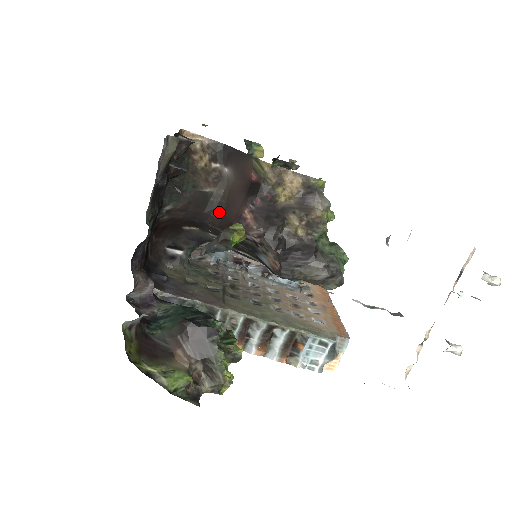
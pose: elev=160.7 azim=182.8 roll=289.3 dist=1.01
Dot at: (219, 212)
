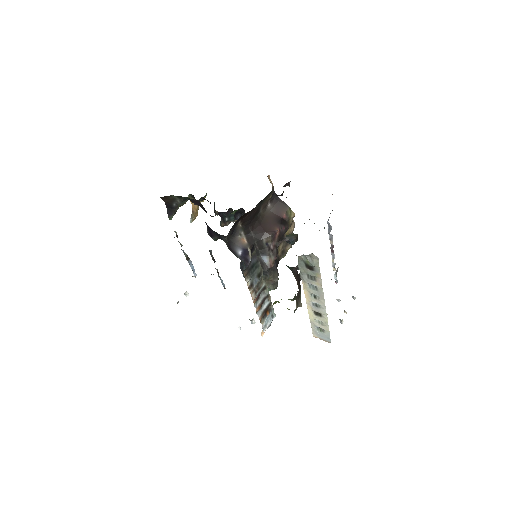
Dot at: (258, 223)
